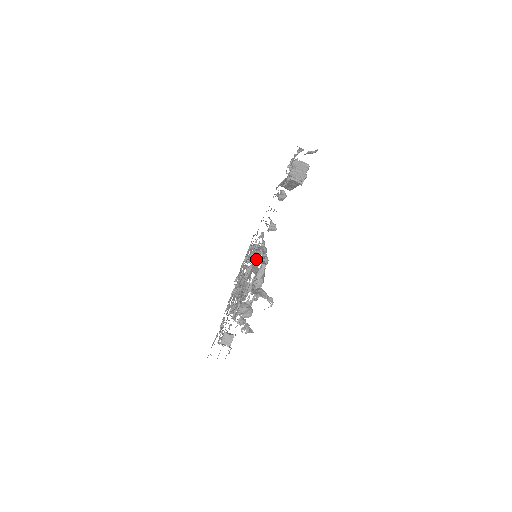
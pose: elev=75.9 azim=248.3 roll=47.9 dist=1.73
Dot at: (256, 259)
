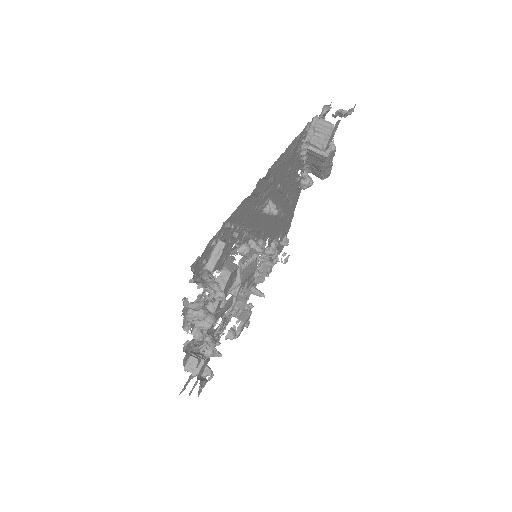
Dot at: occluded
